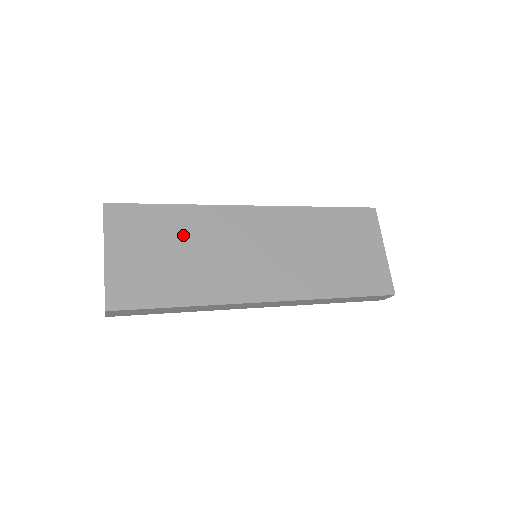
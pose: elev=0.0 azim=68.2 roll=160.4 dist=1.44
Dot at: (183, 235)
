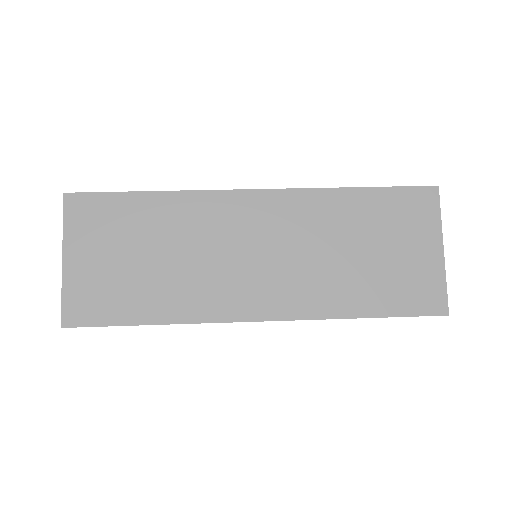
Dot at: (158, 232)
